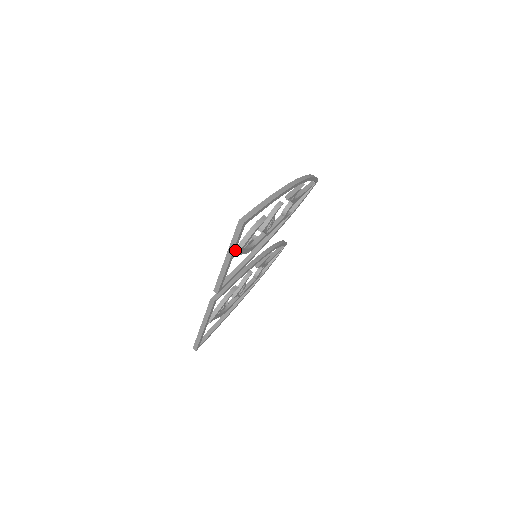
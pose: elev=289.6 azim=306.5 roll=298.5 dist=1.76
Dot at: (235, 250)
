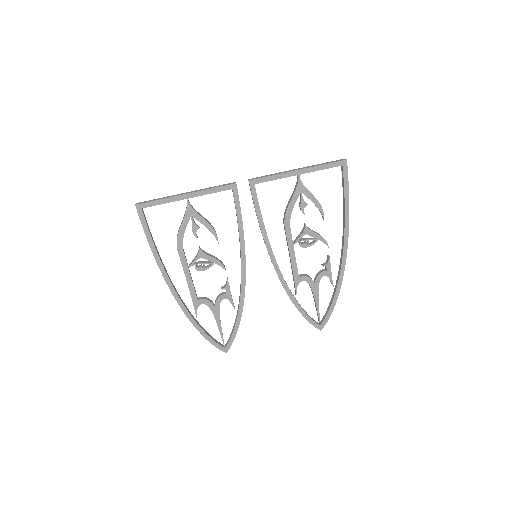
Dot at: occluded
